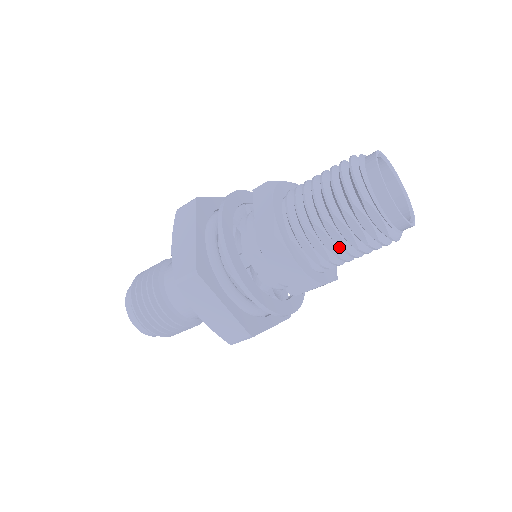
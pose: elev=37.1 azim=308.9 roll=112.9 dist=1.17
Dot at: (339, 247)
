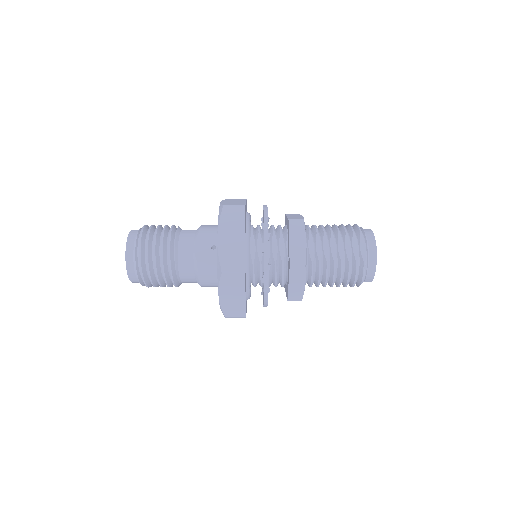
Dot at: (331, 256)
